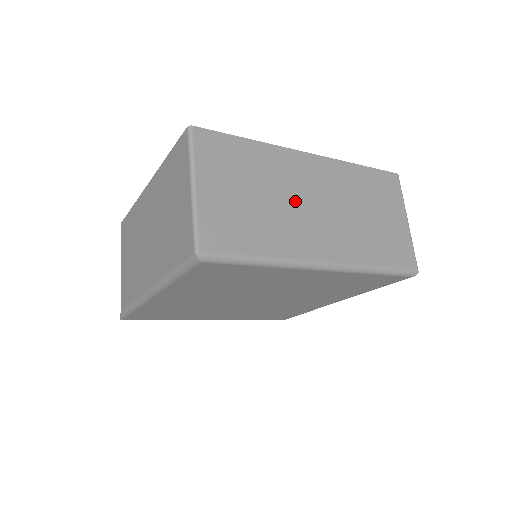
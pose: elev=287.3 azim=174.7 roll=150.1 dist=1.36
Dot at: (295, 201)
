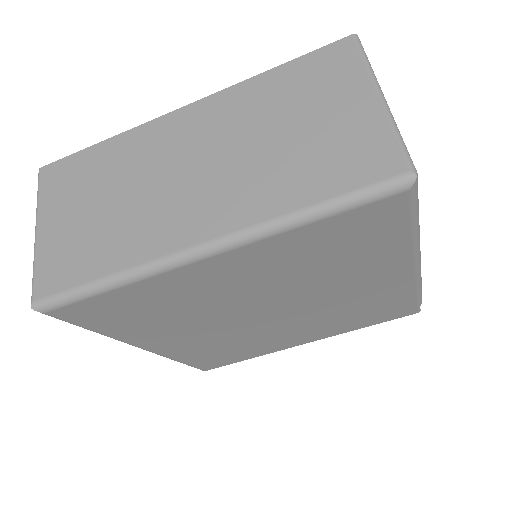
Dot at: (157, 182)
